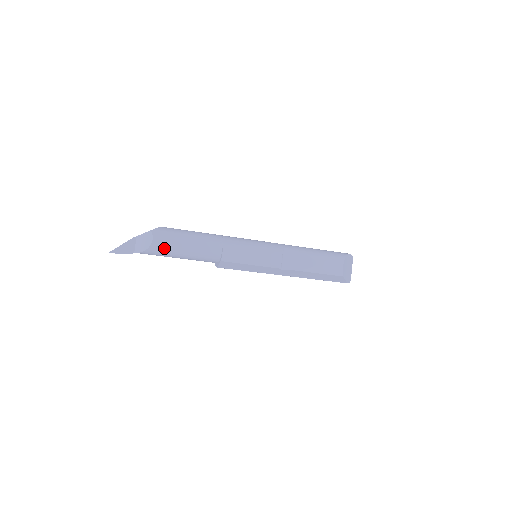
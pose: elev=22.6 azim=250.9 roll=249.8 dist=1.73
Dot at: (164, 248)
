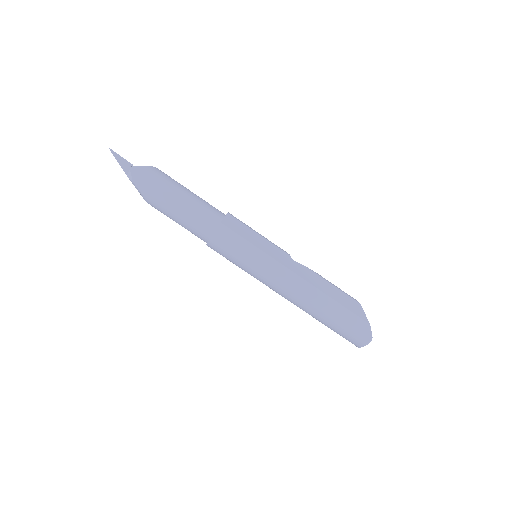
Dot at: (169, 177)
